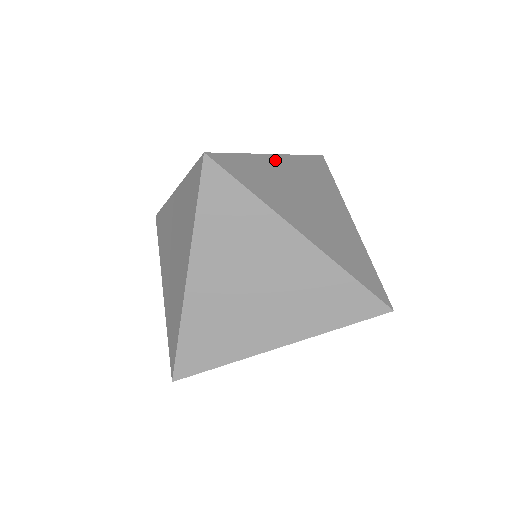
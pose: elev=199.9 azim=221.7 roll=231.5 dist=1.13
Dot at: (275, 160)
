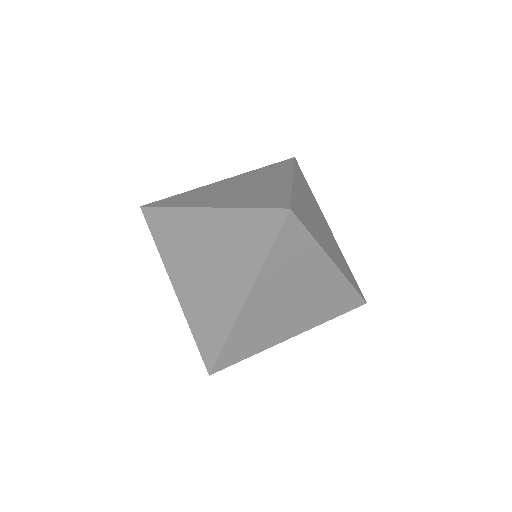
Dot at: (296, 186)
